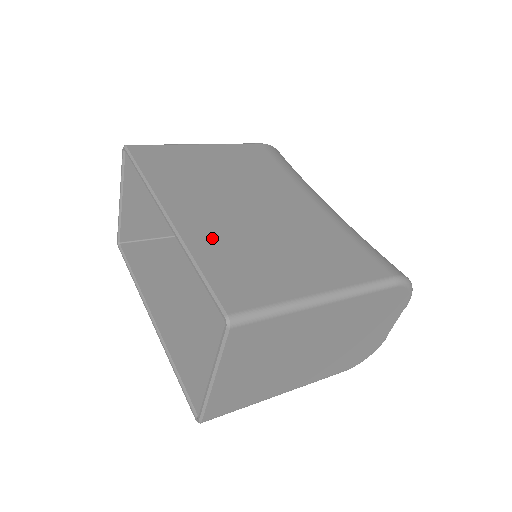
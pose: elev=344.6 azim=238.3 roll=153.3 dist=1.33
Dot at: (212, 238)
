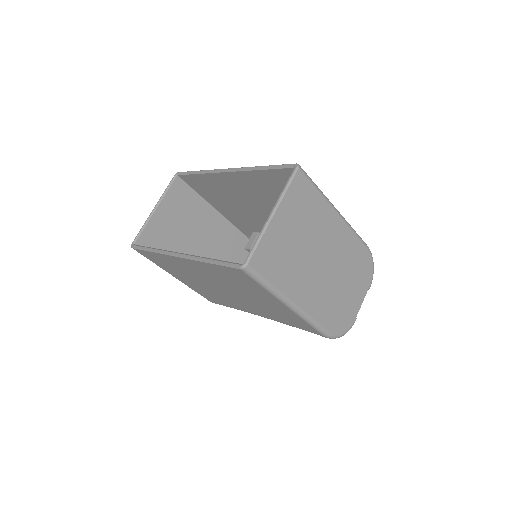
Dot at: occluded
